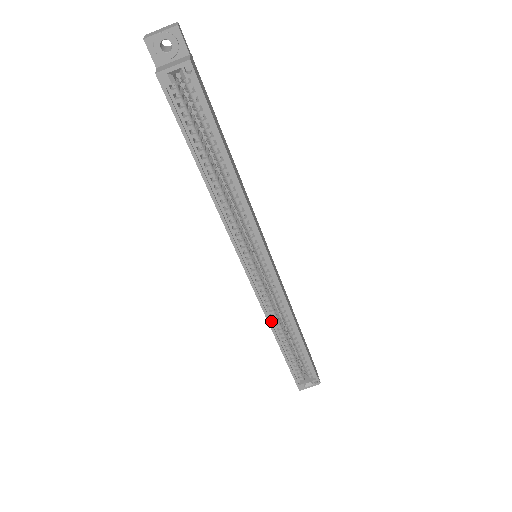
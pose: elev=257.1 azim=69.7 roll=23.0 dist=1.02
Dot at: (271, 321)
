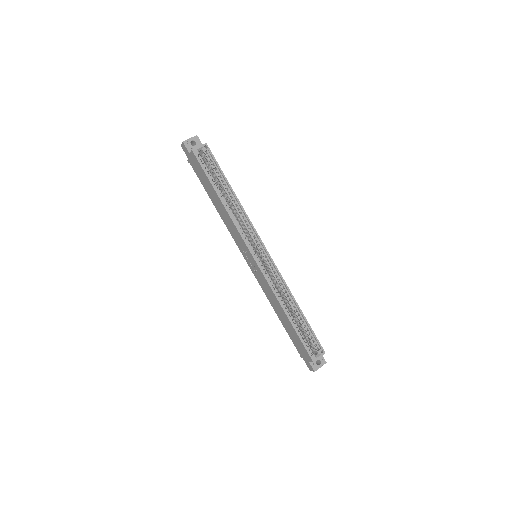
Dot at: (277, 297)
